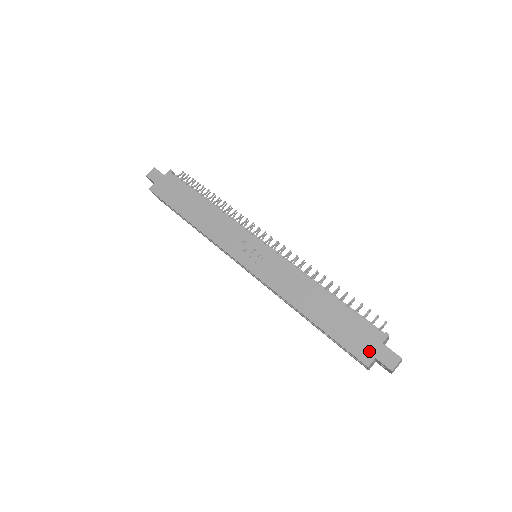
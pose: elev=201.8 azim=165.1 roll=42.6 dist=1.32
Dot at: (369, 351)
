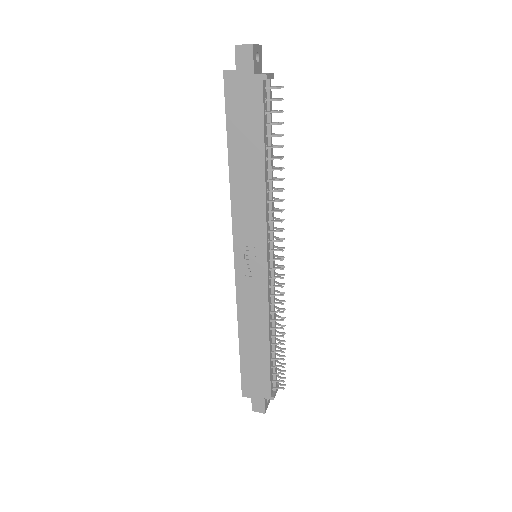
Dot at: (252, 393)
